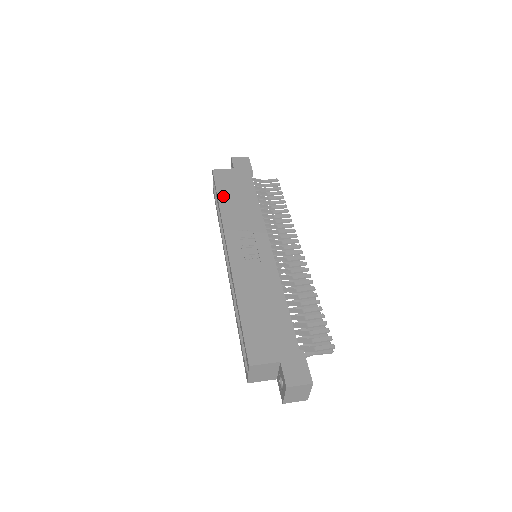
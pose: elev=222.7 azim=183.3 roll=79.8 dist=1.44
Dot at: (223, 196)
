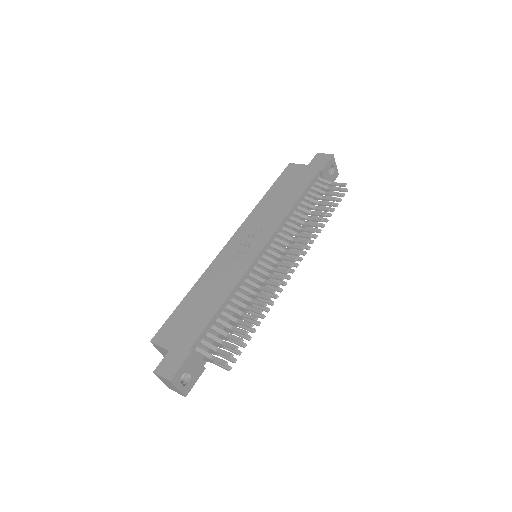
Dot at: (272, 191)
